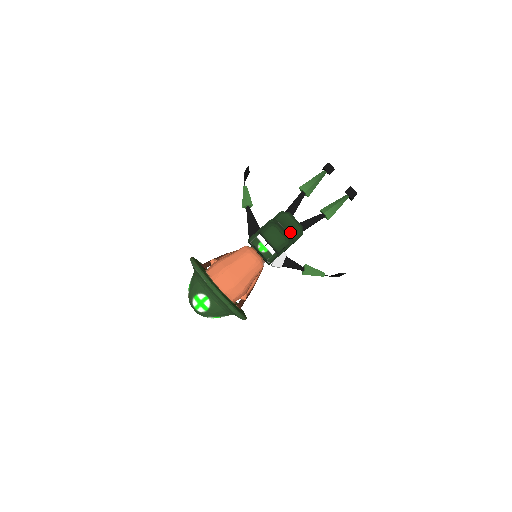
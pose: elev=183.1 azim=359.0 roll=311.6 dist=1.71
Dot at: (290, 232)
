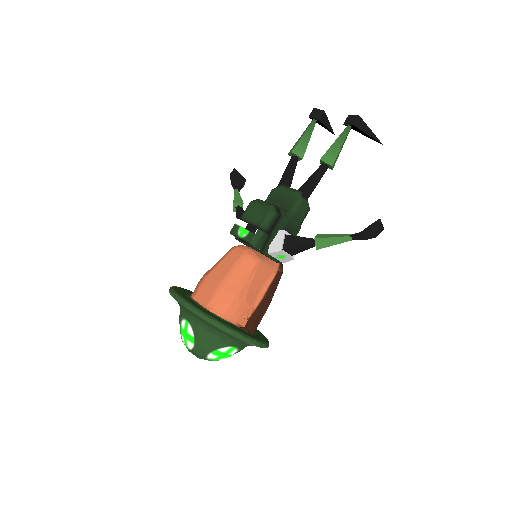
Dot at: (285, 204)
